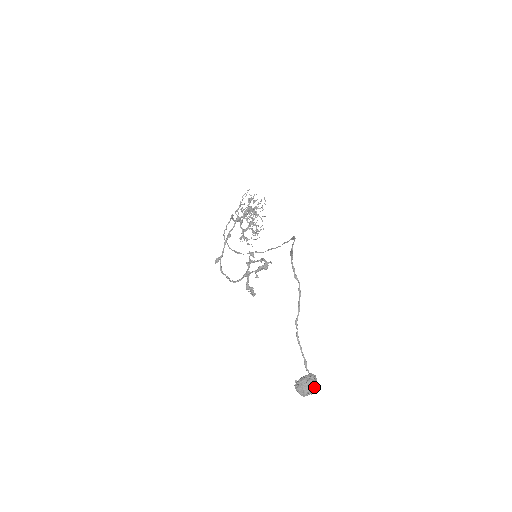
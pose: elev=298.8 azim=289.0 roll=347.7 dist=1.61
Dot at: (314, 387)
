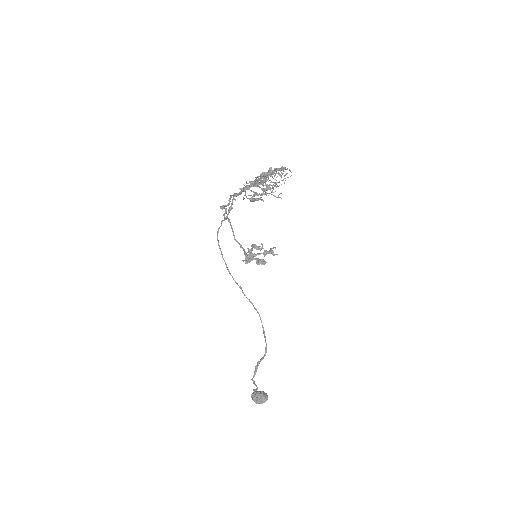
Dot at: occluded
